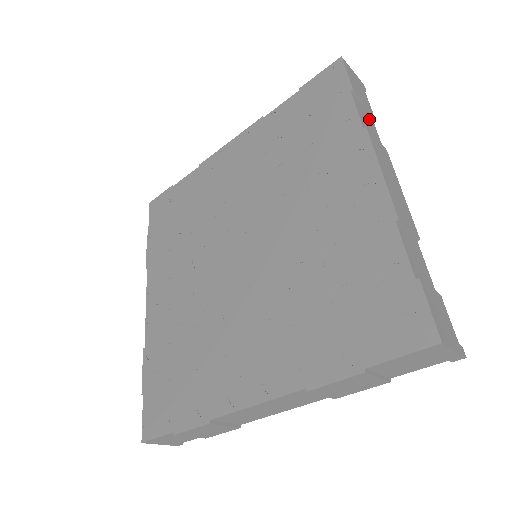
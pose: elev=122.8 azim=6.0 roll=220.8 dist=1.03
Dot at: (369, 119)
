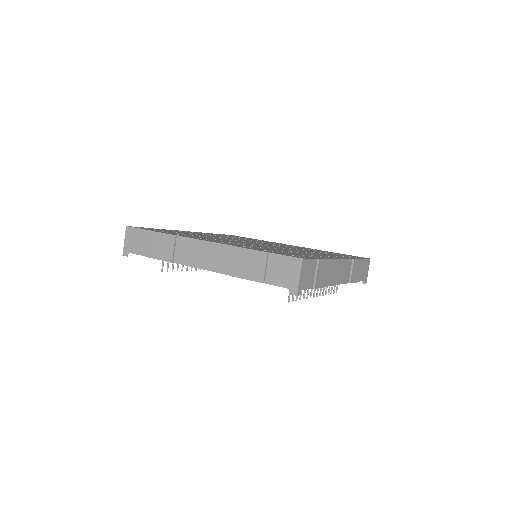
Dot at: occluded
